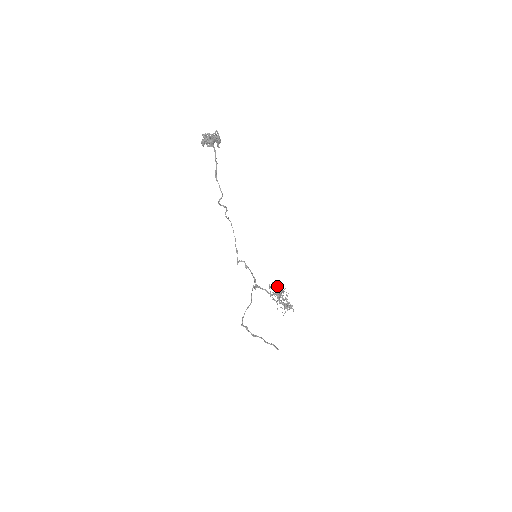
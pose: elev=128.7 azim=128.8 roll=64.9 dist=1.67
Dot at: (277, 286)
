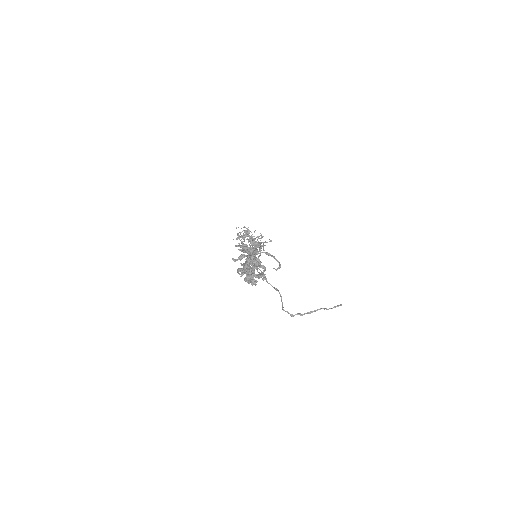
Dot at: (252, 240)
